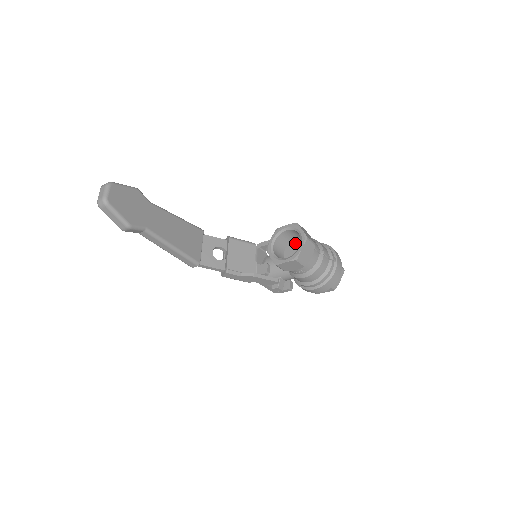
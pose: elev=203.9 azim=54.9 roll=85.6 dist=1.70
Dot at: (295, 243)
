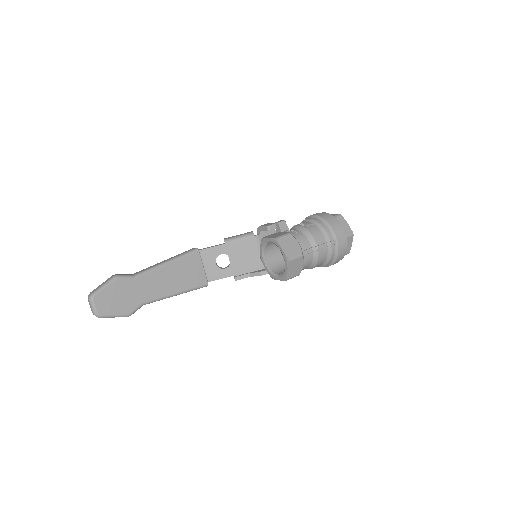
Dot at: occluded
